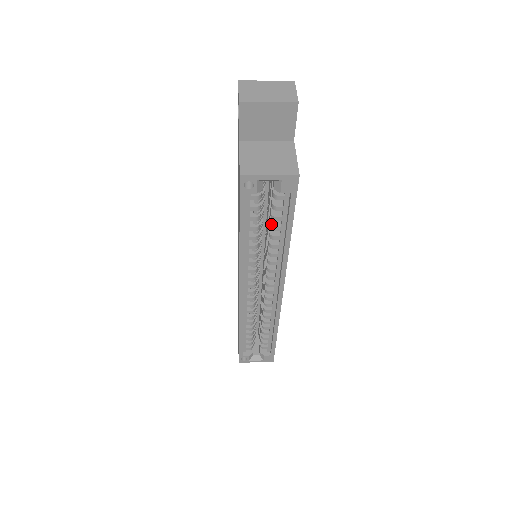
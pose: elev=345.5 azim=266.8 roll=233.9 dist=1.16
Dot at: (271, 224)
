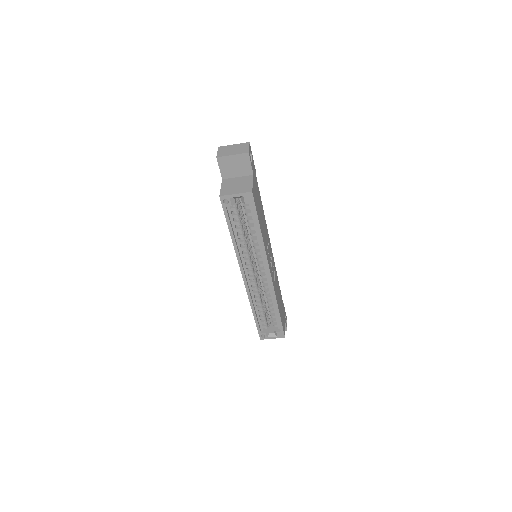
Dot at: (249, 226)
